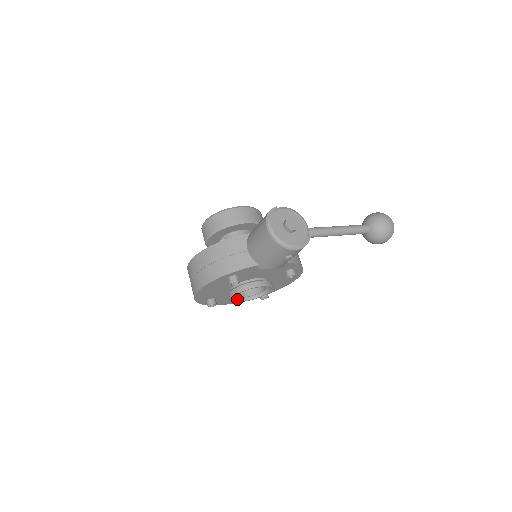
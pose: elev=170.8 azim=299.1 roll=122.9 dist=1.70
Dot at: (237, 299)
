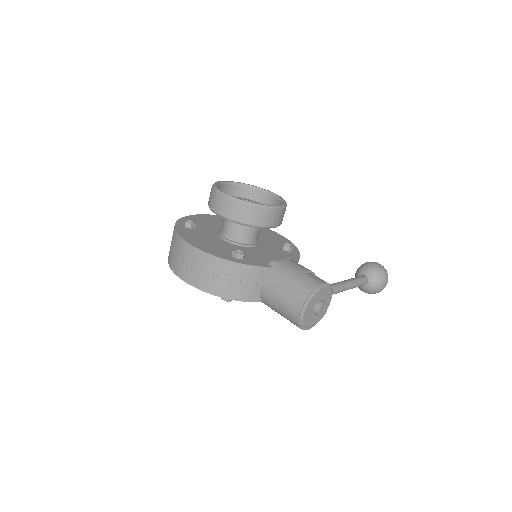
Dot at: occluded
